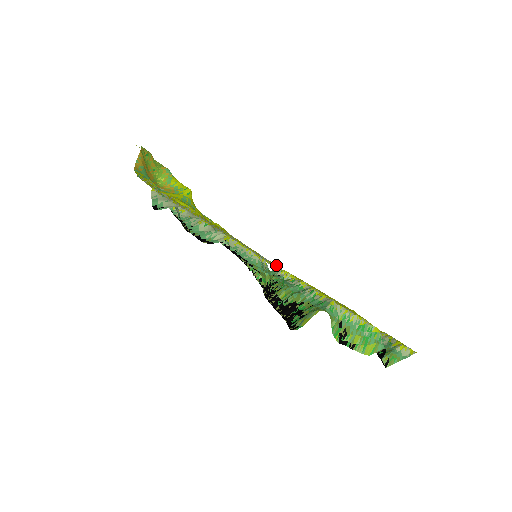
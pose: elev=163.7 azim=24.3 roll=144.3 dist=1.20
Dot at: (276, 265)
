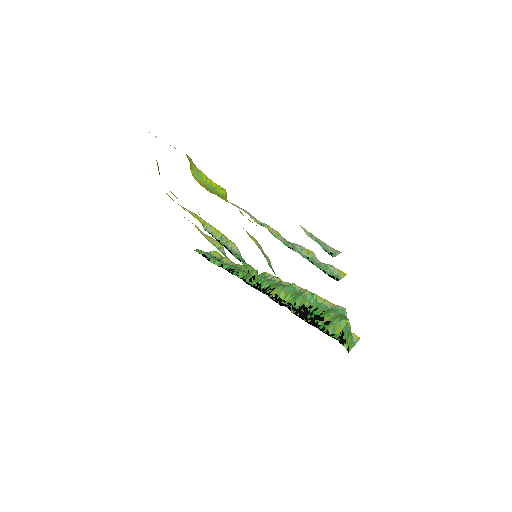
Dot at: occluded
